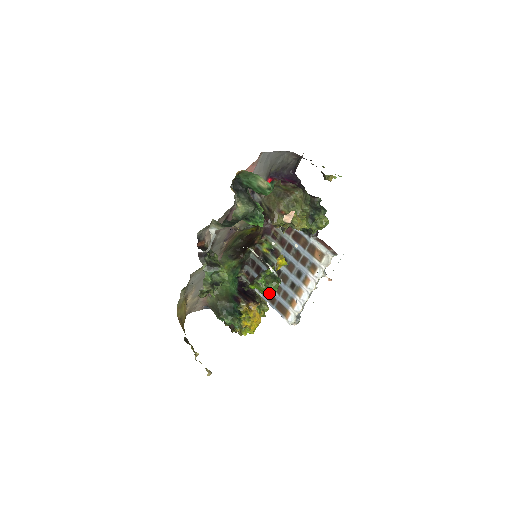
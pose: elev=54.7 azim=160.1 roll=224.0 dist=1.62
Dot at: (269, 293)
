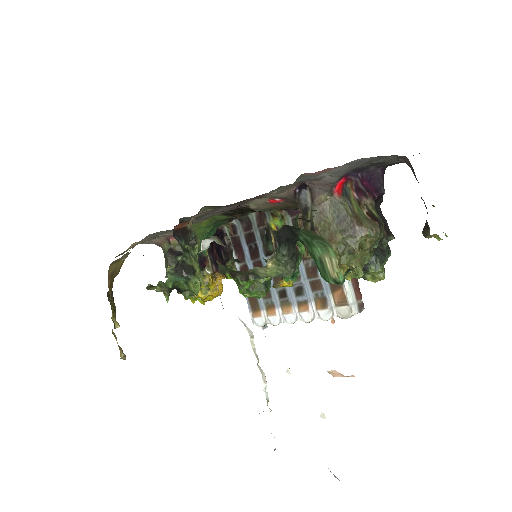
Dot at: occluded
